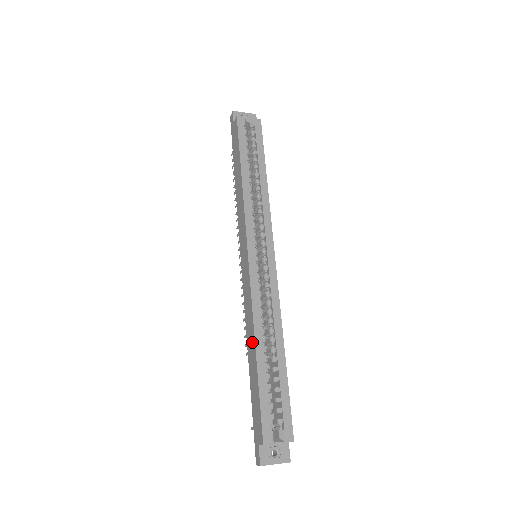
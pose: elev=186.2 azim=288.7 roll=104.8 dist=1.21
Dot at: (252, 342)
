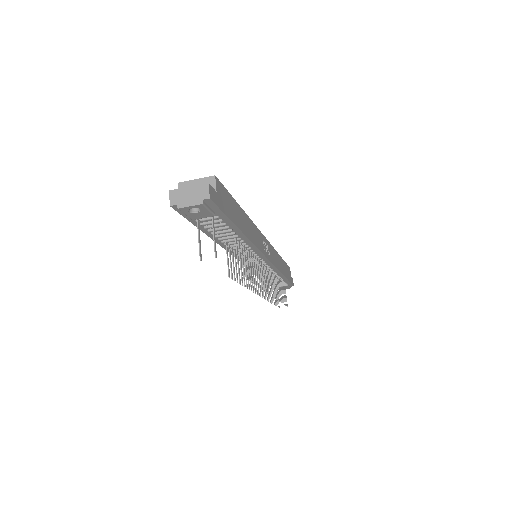
Dot at: occluded
